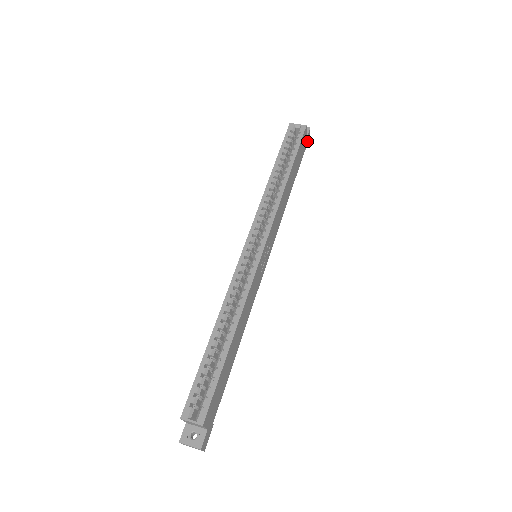
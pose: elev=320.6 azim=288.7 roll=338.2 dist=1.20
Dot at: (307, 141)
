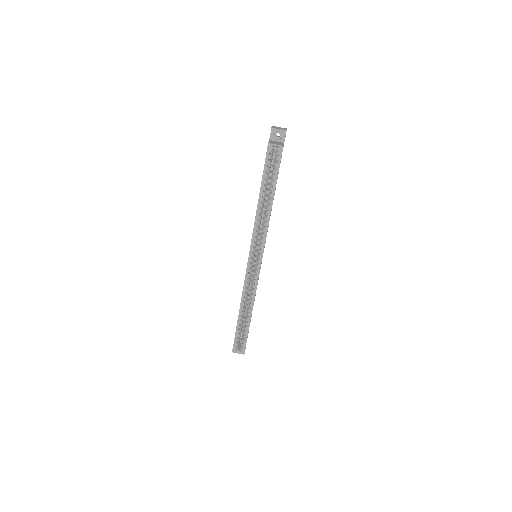
Dot at: occluded
